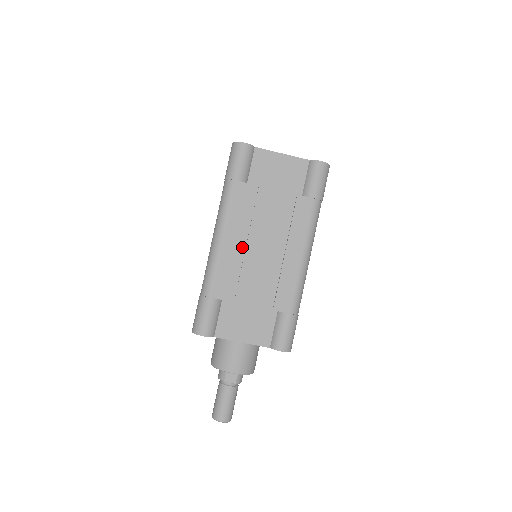
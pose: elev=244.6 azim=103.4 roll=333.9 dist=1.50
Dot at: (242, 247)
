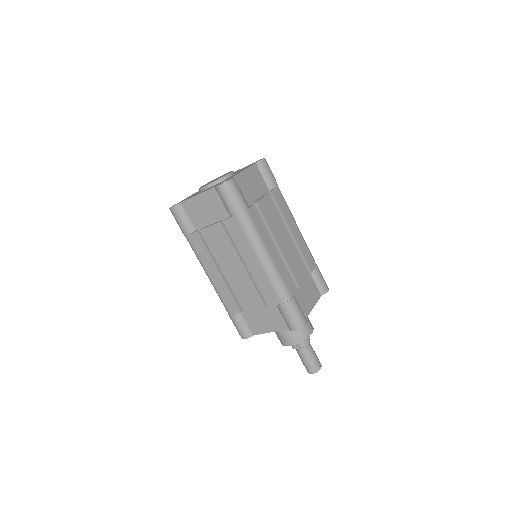
Dot at: occluded
